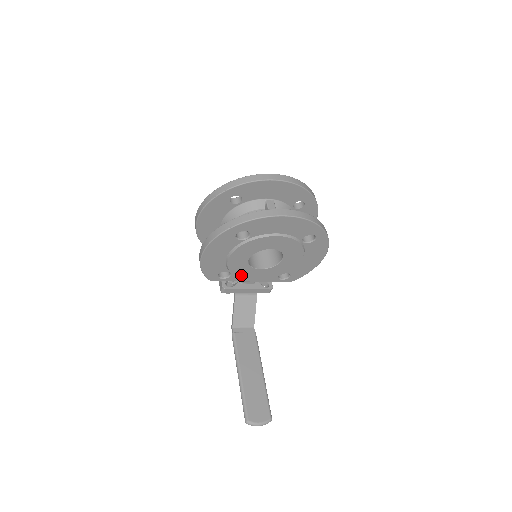
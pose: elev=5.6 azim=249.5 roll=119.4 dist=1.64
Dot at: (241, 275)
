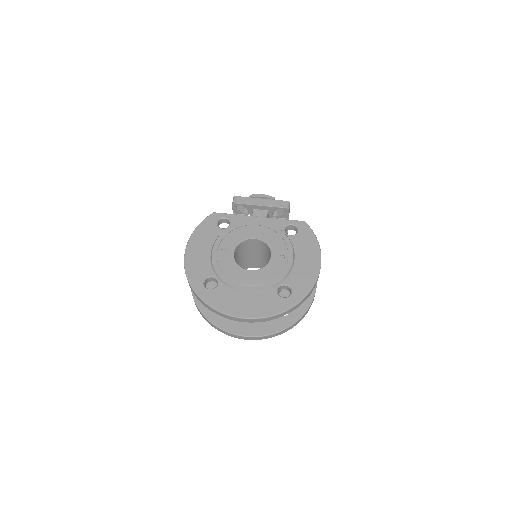
Dot at: occluded
